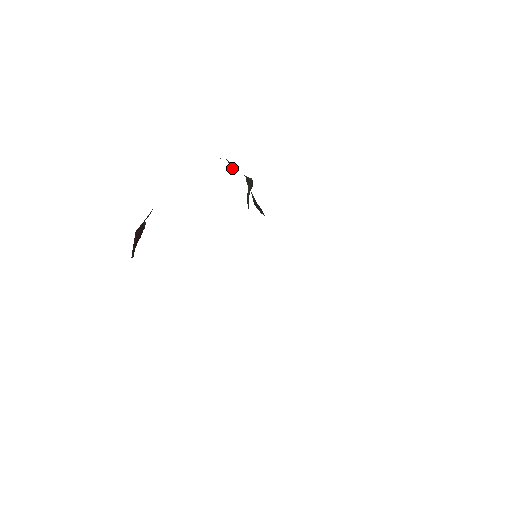
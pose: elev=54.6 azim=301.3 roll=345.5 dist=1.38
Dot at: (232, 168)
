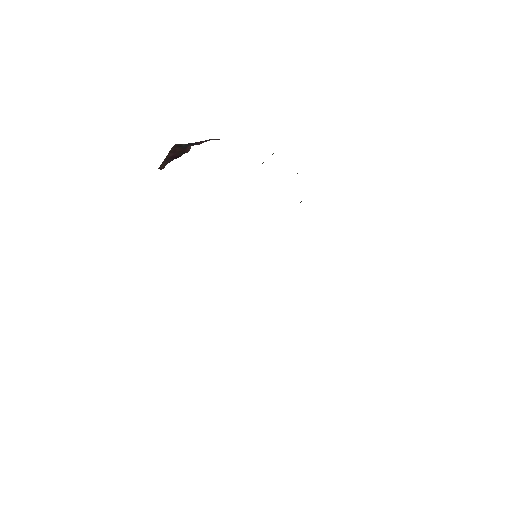
Dot at: occluded
